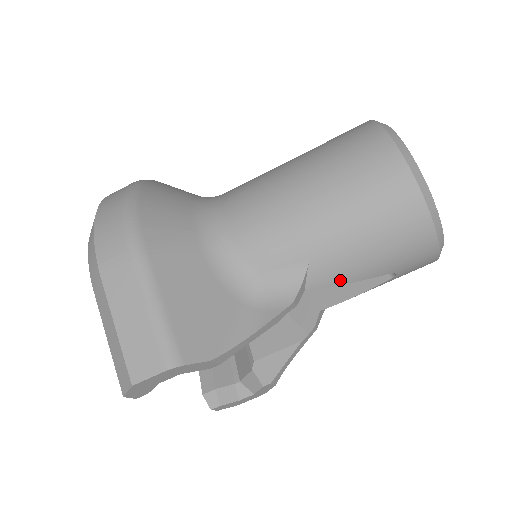
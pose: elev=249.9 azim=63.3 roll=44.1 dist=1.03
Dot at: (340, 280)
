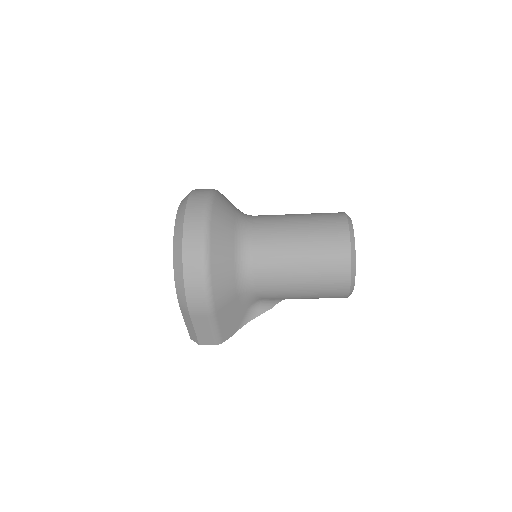
Dot at: occluded
